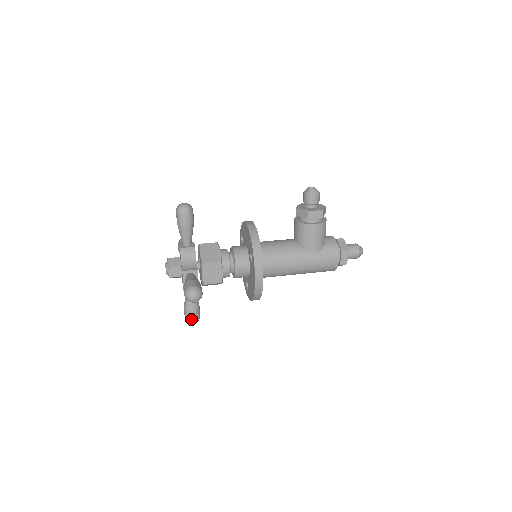
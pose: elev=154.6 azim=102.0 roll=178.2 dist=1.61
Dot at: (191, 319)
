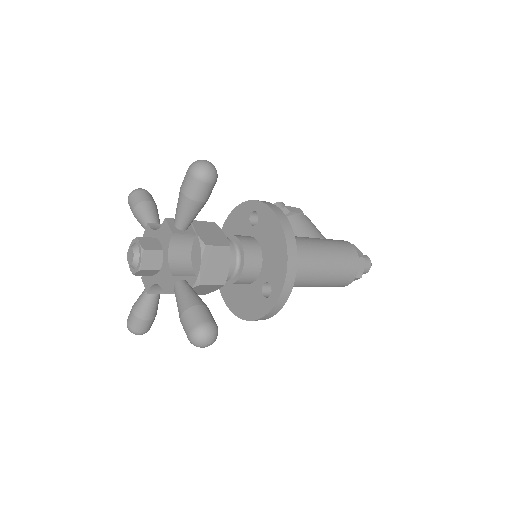
Dot at: (203, 320)
